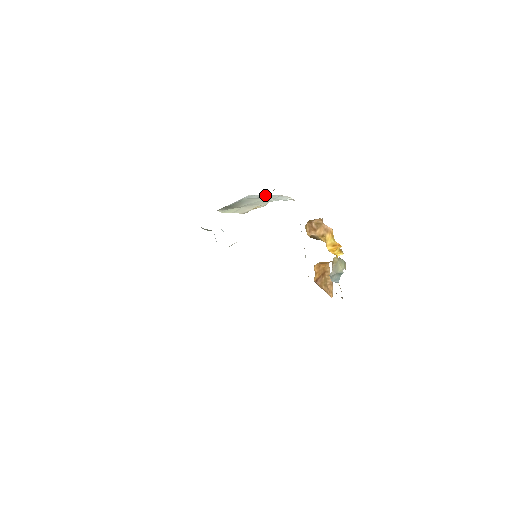
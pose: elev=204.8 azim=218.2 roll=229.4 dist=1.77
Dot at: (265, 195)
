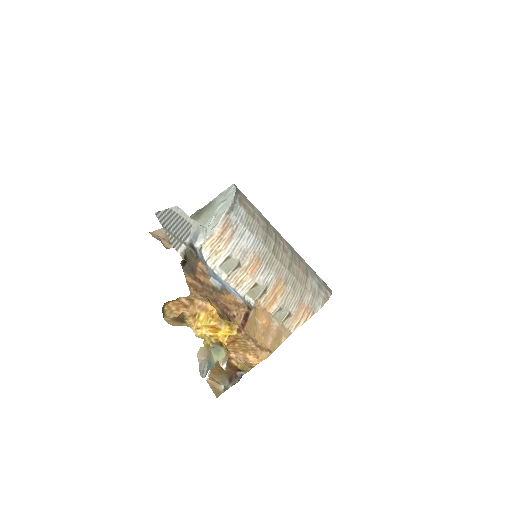
Dot at: (229, 197)
